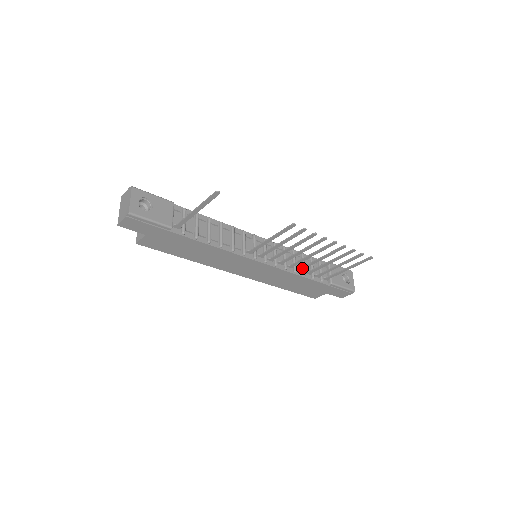
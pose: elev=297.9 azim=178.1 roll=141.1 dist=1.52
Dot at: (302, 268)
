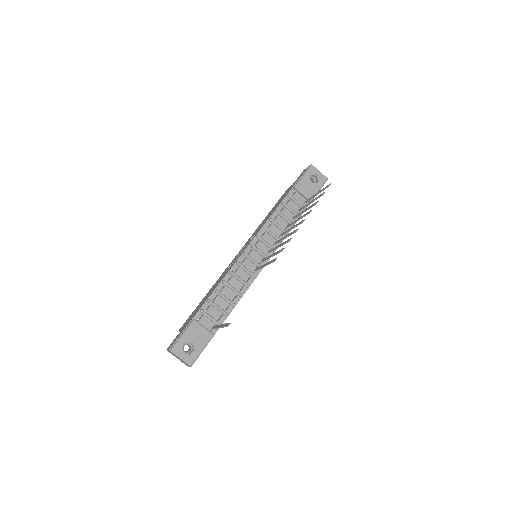
Dot at: occluded
